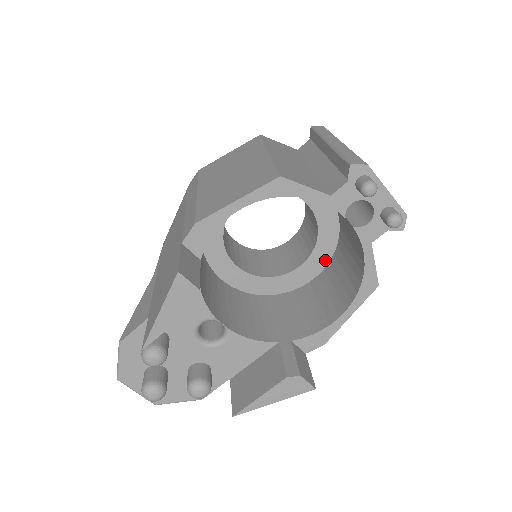
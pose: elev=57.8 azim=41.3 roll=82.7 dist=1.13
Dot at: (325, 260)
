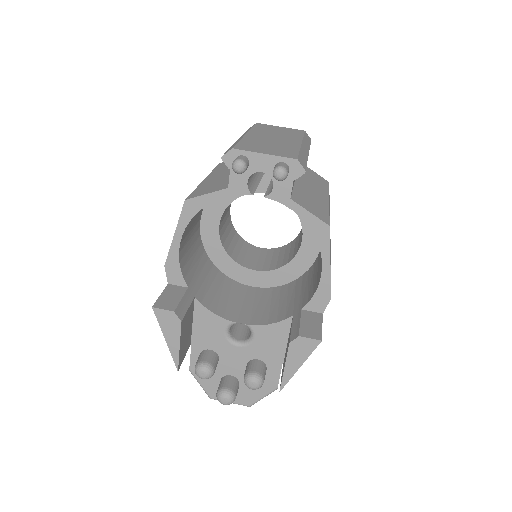
Dot at: occluded
